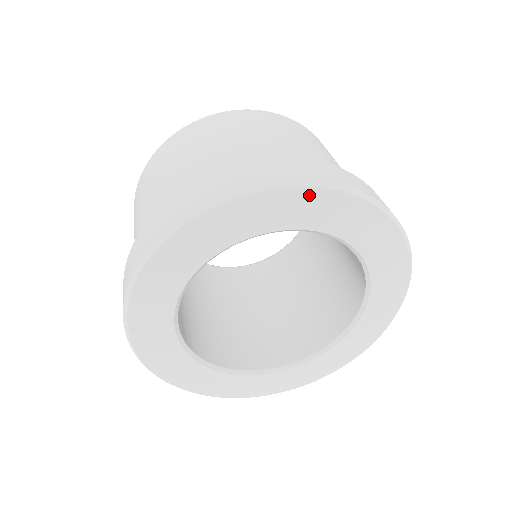
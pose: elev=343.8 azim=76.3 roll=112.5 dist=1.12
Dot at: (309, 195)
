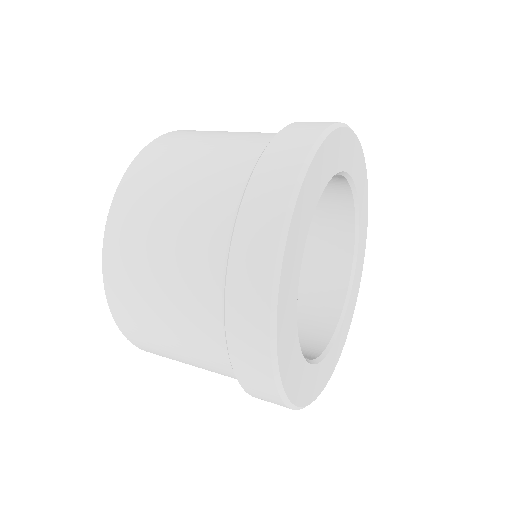
Dot at: (301, 198)
